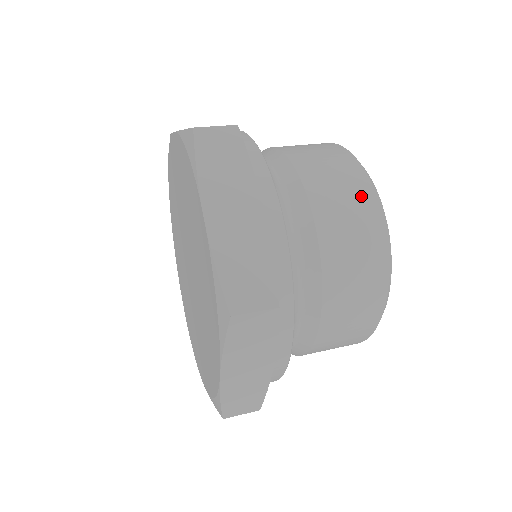
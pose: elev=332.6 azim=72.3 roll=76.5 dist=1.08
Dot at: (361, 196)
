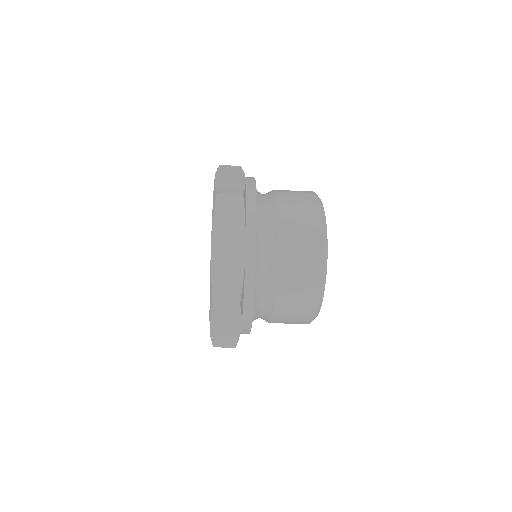
Dot at: (306, 193)
